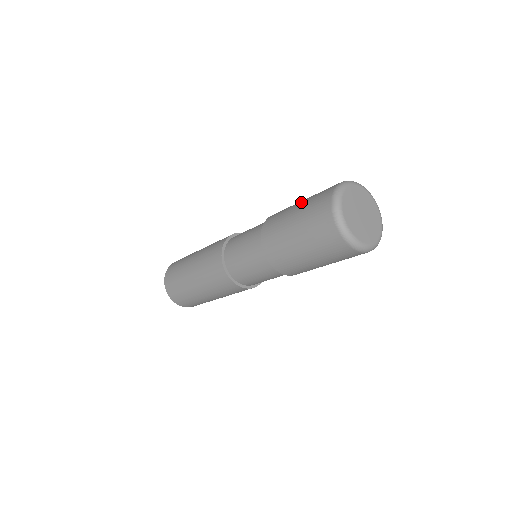
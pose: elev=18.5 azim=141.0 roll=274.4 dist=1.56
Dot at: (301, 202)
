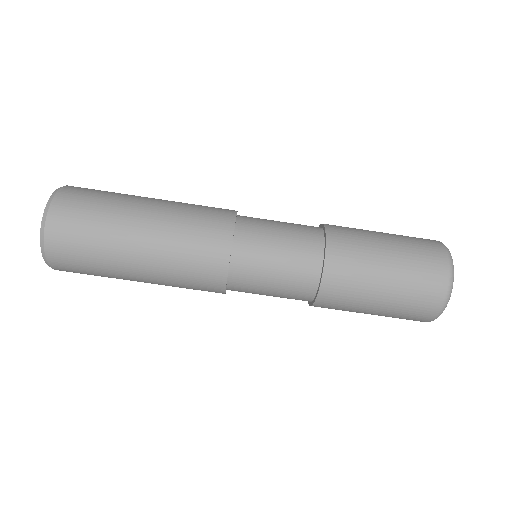
Dot at: occluded
